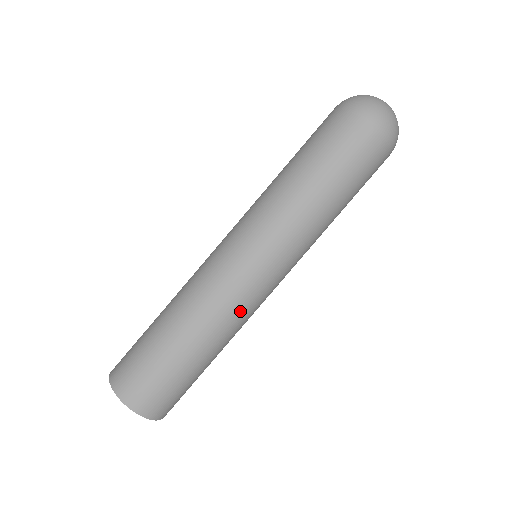
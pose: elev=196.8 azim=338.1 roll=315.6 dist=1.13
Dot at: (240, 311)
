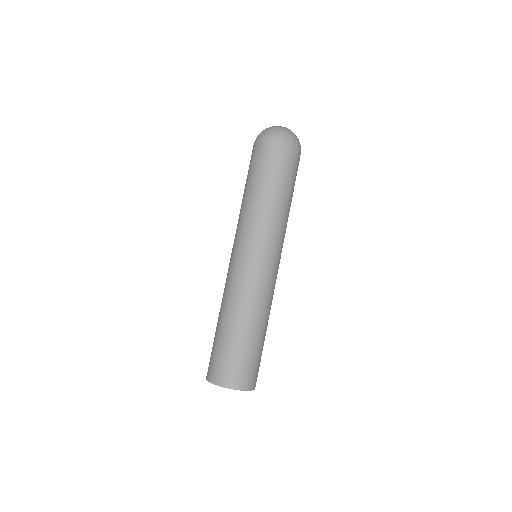
Dot at: (241, 287)
